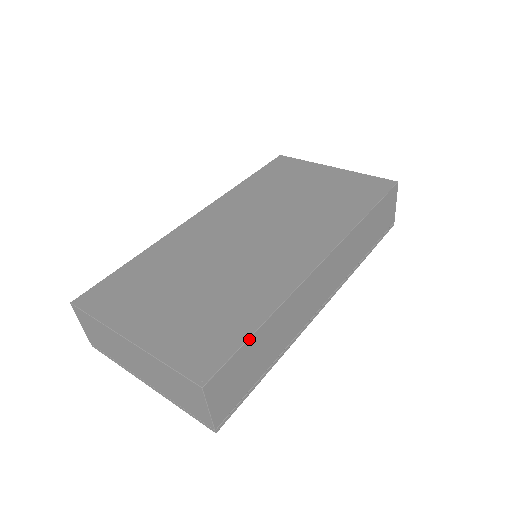
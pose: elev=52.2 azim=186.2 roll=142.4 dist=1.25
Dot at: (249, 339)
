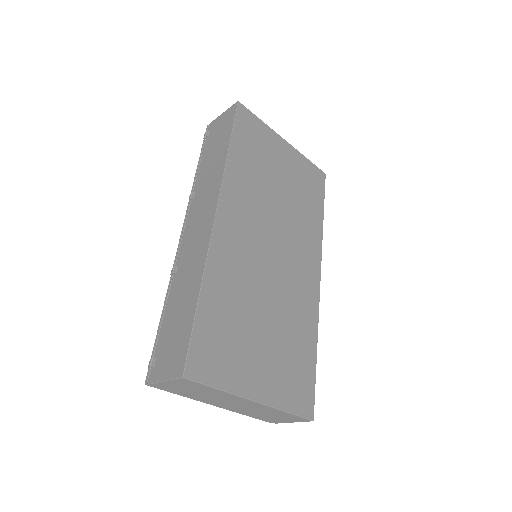
Dot at: (315, 369)
